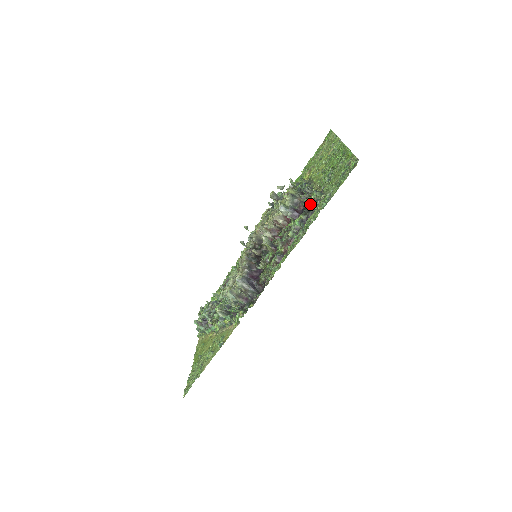
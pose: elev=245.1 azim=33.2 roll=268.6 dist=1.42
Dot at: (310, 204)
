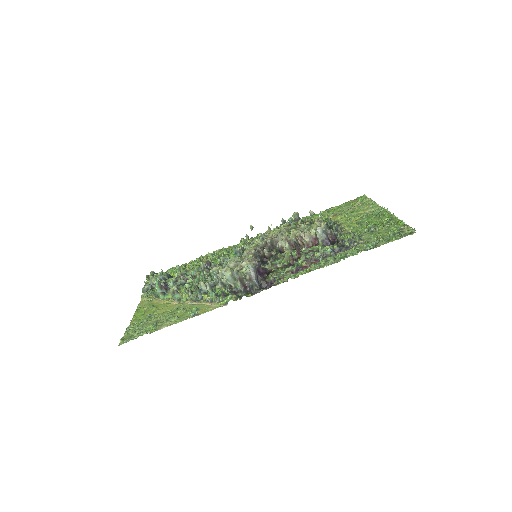
Dot at: (347, 241)
